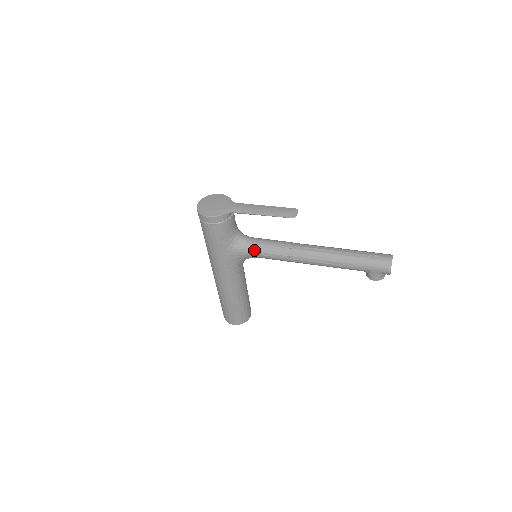
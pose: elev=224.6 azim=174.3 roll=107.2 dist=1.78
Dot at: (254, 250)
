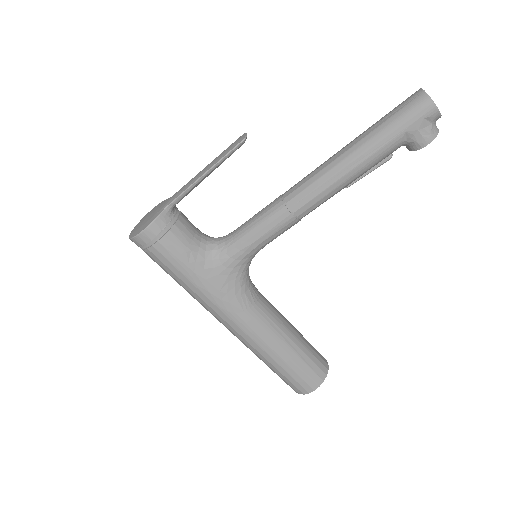
Dot at: (241, 242)
